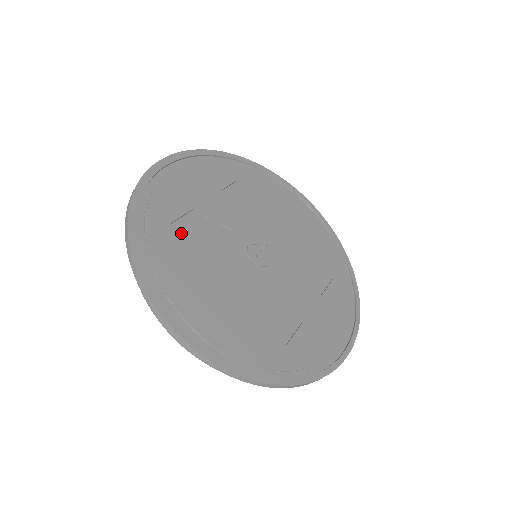
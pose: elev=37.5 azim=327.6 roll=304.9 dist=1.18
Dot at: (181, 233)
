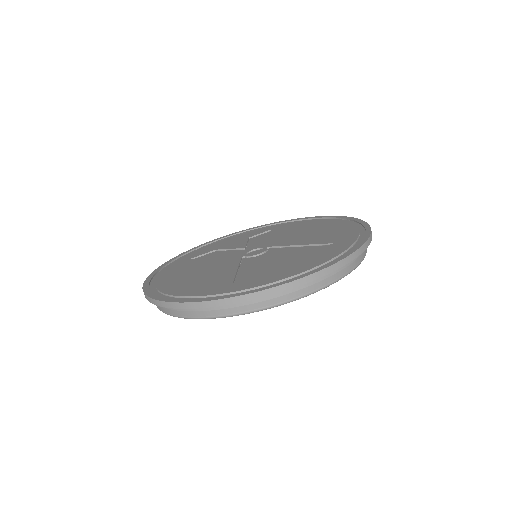
Dot at: (194, 260)
